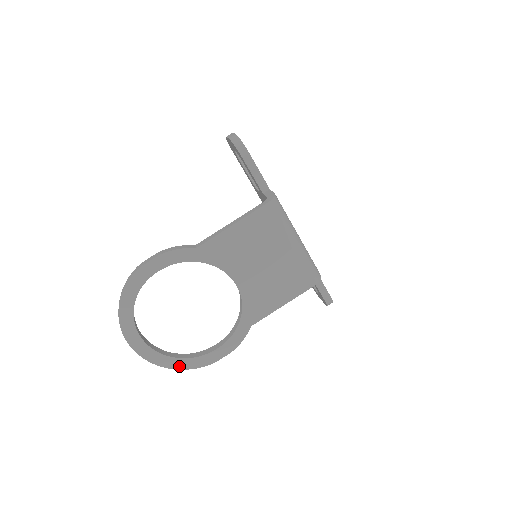
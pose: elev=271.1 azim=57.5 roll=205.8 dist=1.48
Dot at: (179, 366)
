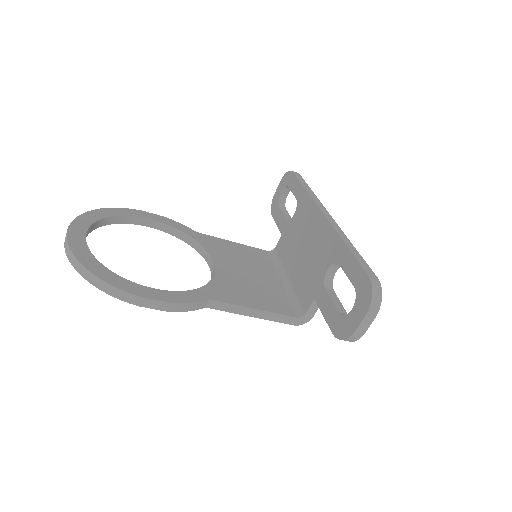
Dot at: occluded
